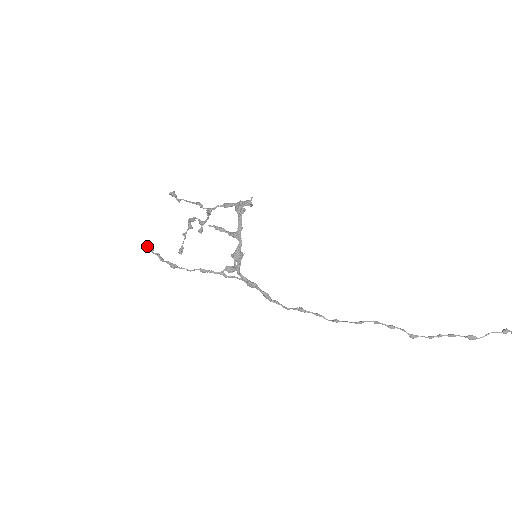
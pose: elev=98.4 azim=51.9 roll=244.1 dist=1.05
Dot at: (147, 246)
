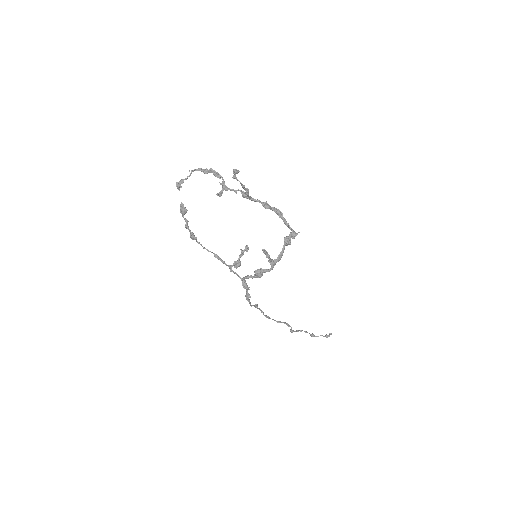
Dot at: (182, 208)
